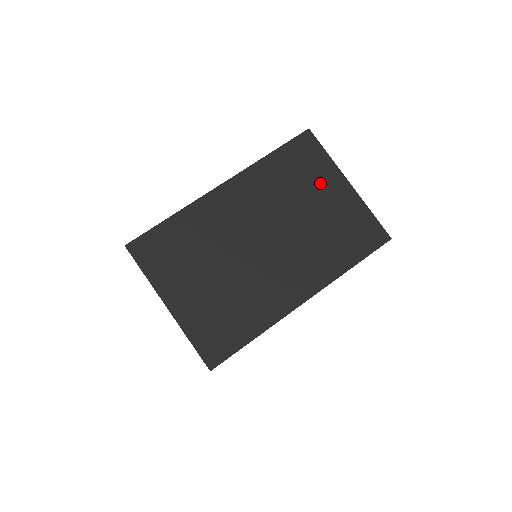
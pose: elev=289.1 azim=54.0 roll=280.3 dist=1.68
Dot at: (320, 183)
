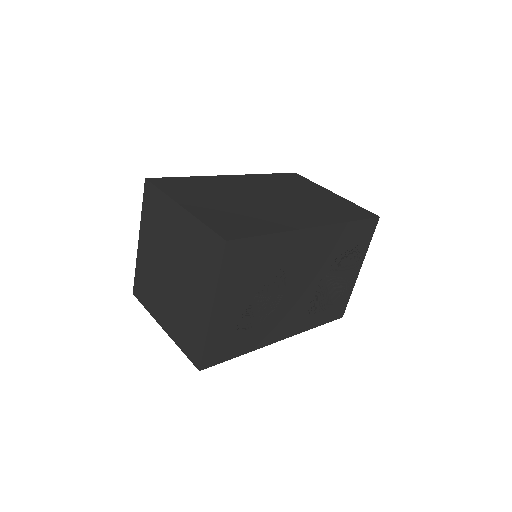
Dot at: (311, 189)
